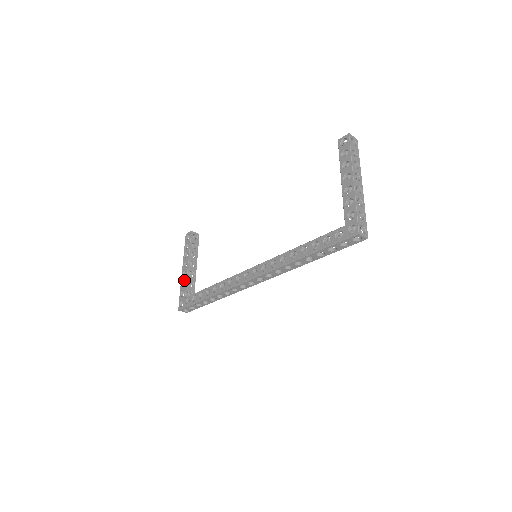
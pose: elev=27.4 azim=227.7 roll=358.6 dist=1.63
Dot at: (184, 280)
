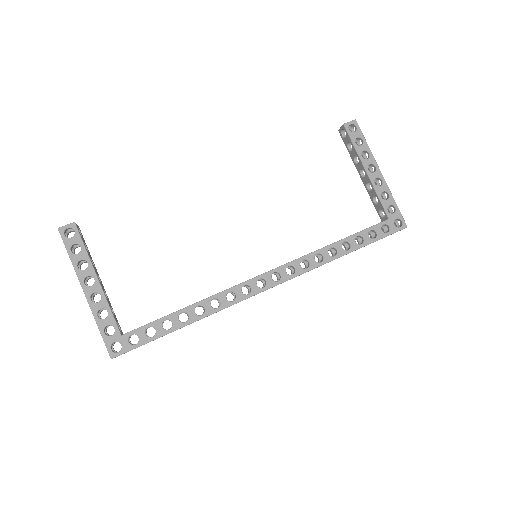
Dot at: (102, 308)
